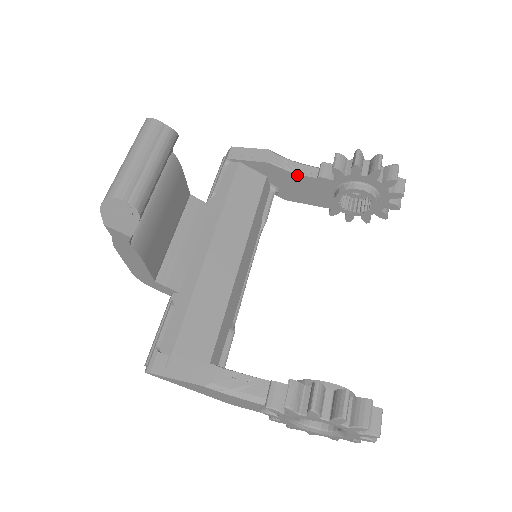
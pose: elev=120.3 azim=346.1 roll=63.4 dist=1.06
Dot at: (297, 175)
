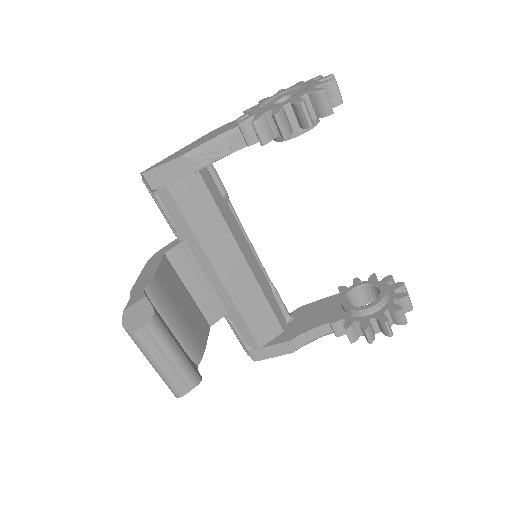
Dot at: (226, 155)
